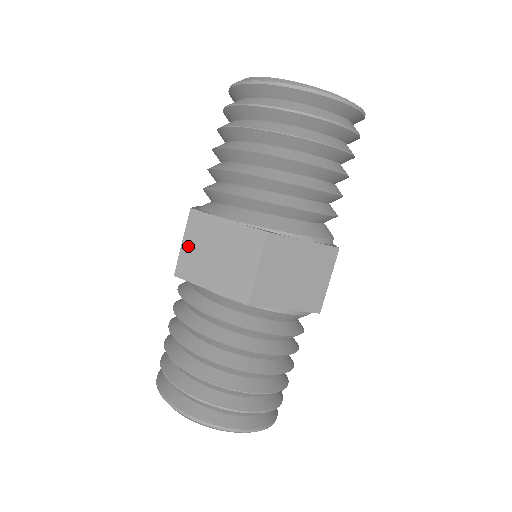
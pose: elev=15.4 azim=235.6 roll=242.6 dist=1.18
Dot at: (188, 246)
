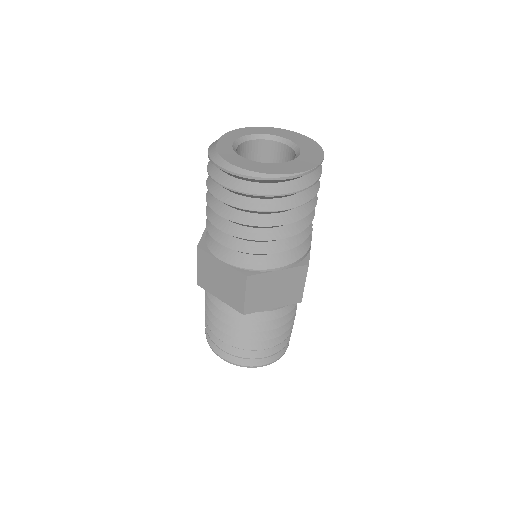
Dot at: (201, 270)
